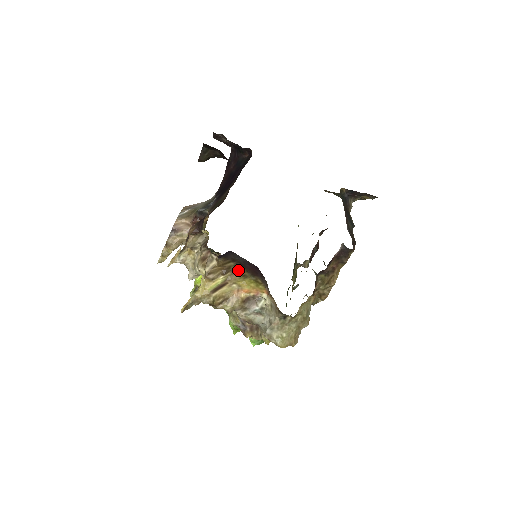
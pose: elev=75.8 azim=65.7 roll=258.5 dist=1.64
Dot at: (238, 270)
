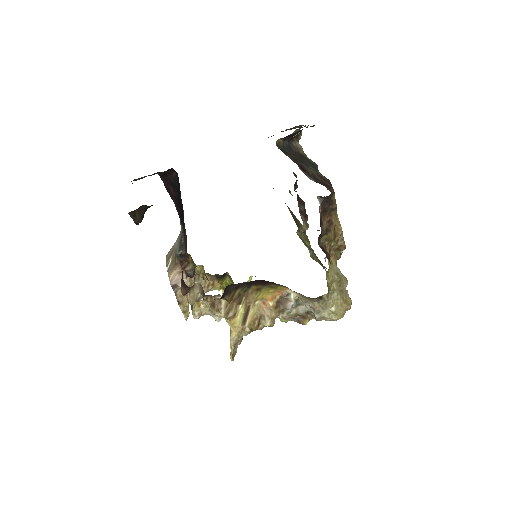
Dot at: (249, 290)
